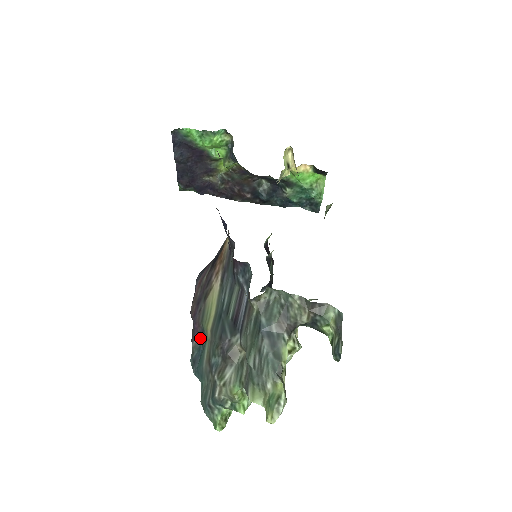
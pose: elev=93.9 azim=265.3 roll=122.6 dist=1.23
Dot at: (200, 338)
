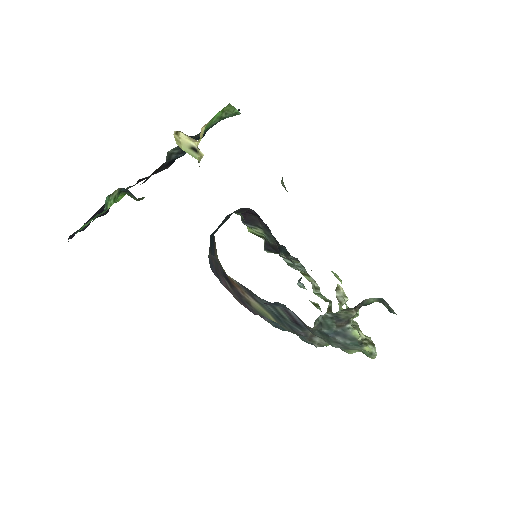
Dot at: occluded
